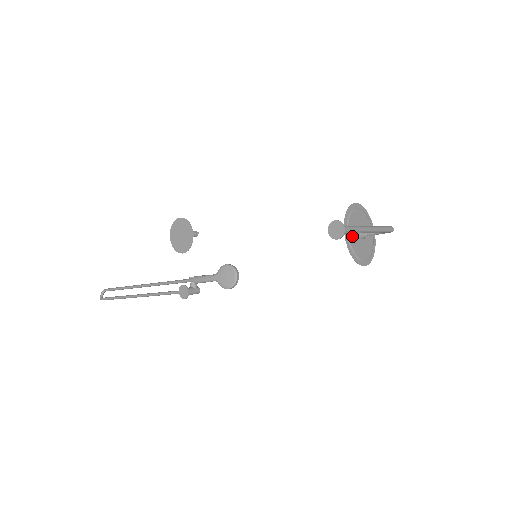
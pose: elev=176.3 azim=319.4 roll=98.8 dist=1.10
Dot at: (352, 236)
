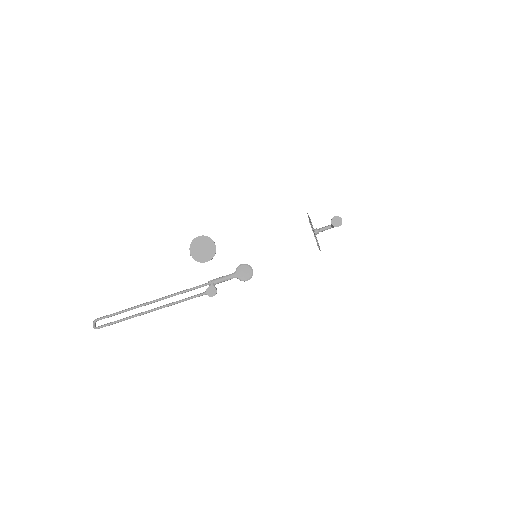
Dot at: occluded
